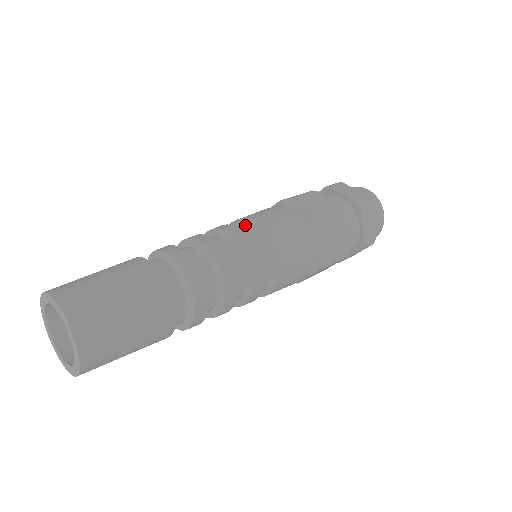
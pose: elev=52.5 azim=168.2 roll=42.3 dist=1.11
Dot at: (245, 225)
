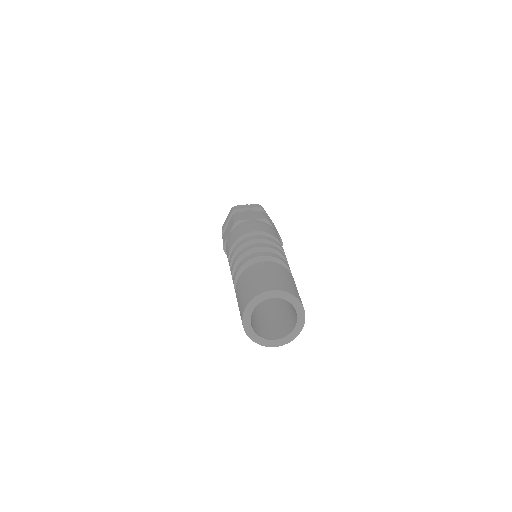
Dot at: (246, 237)
